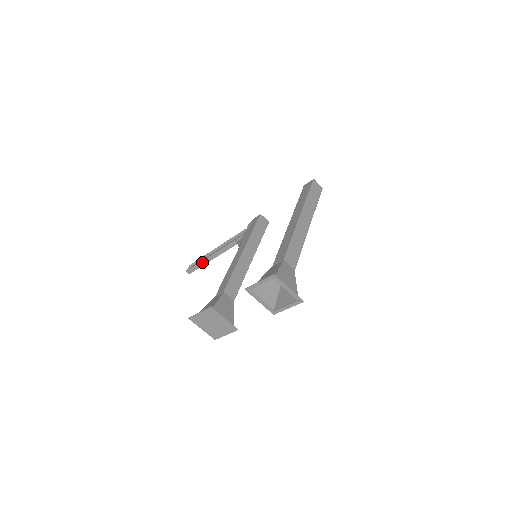
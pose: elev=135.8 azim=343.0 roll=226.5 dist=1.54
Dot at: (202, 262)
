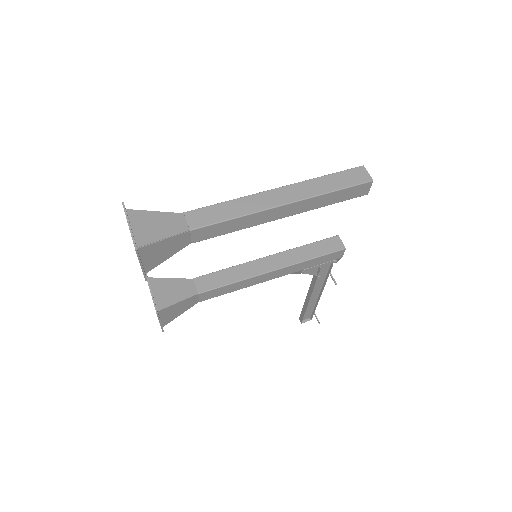
Dot at: (304, 305)
